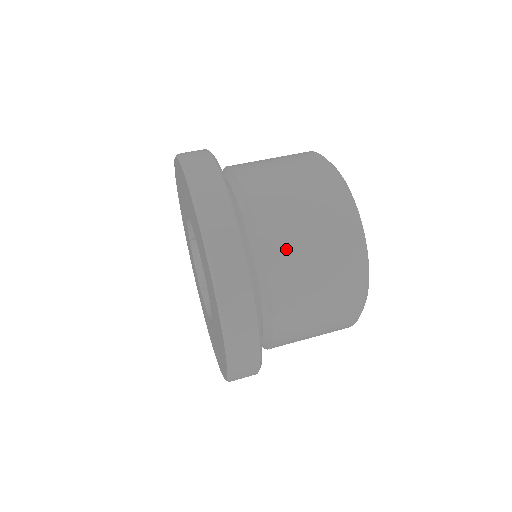
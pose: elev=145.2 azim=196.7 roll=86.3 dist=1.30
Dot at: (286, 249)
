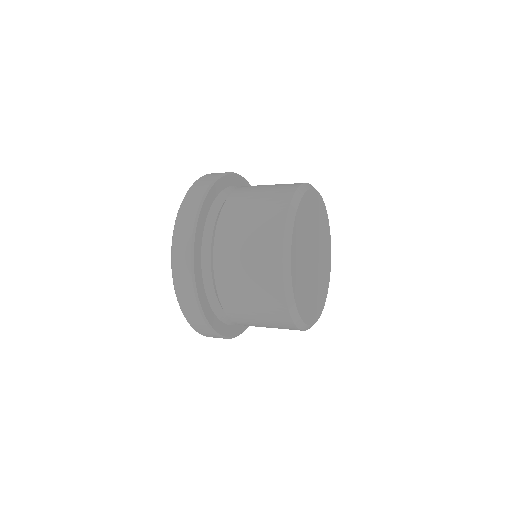
Dot at: (233, 217)
